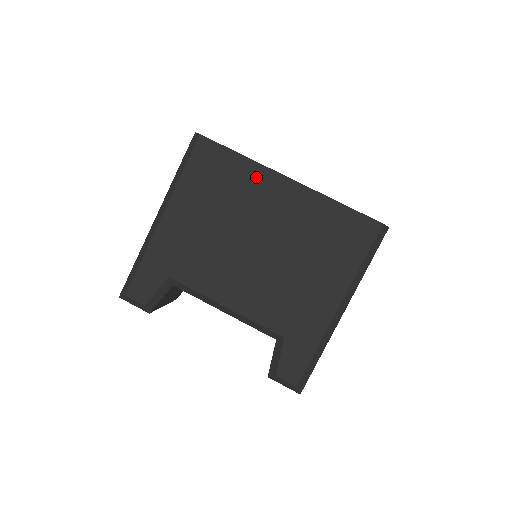
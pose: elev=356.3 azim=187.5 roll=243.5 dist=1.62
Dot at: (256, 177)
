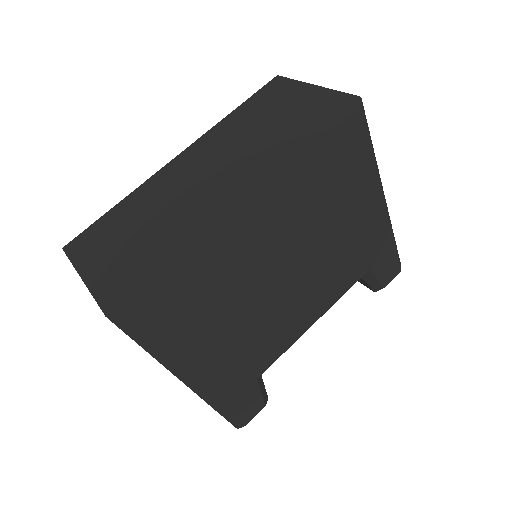
Dot at: (223, 249)
